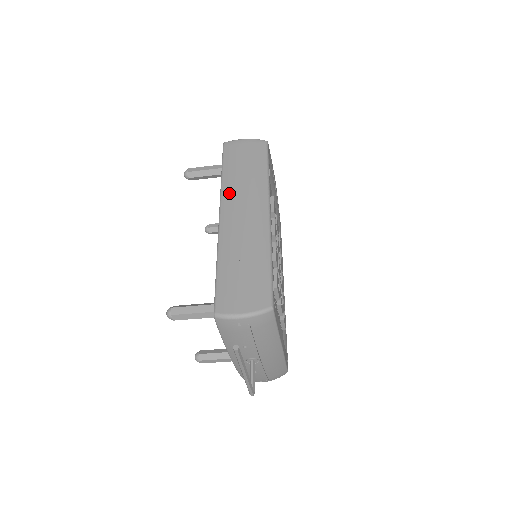
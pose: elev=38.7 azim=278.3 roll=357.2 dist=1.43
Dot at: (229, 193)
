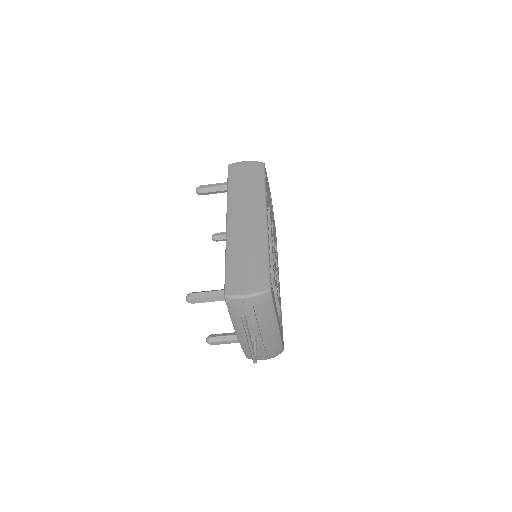
Dot at: (234, 204)
